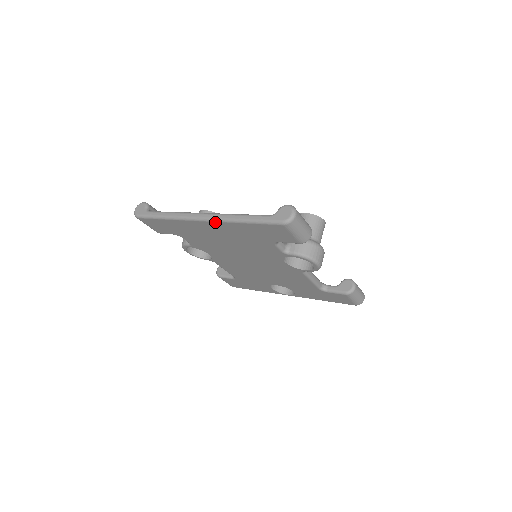
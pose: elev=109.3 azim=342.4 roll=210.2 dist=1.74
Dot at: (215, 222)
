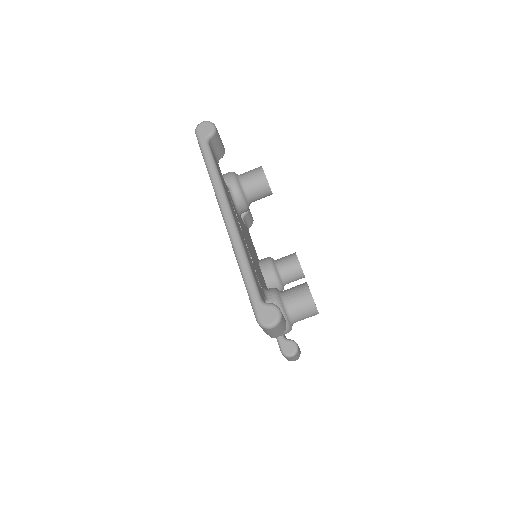
Dot at: (229, 235)
